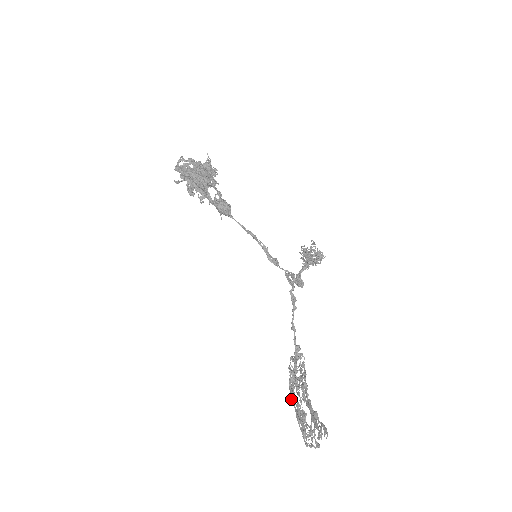
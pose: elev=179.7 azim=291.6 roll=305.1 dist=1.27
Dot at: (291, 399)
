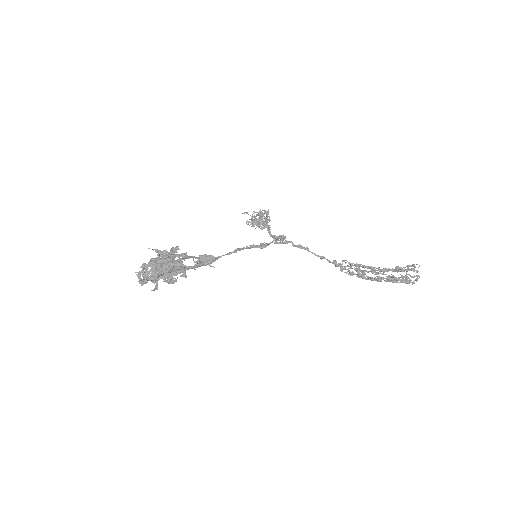
Dot at: (377, 281)
